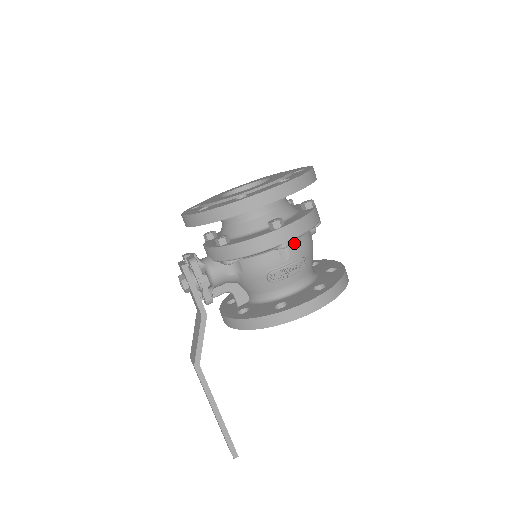
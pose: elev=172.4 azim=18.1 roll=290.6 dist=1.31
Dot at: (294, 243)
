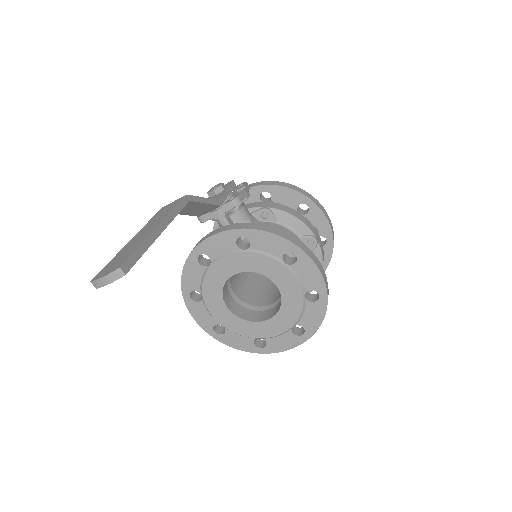
Dot at: occluded
